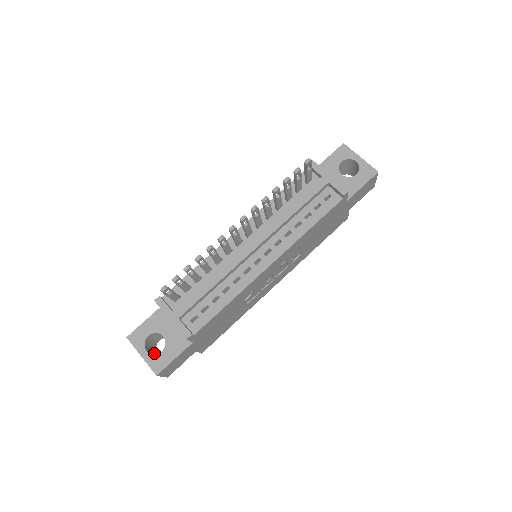
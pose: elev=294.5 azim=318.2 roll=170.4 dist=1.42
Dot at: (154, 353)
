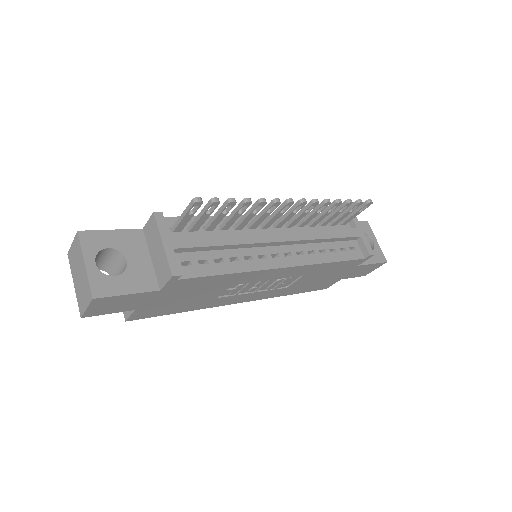
Dot at: occluded
